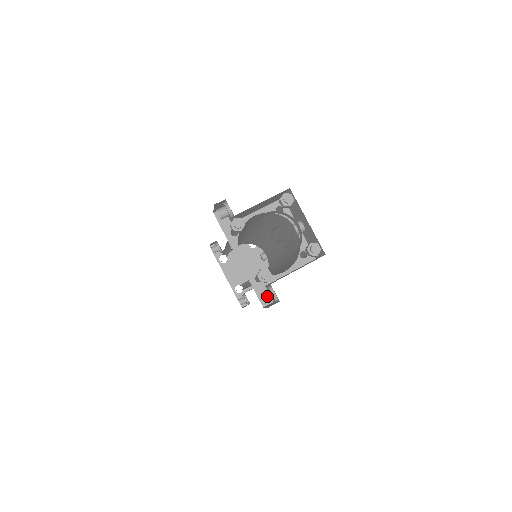
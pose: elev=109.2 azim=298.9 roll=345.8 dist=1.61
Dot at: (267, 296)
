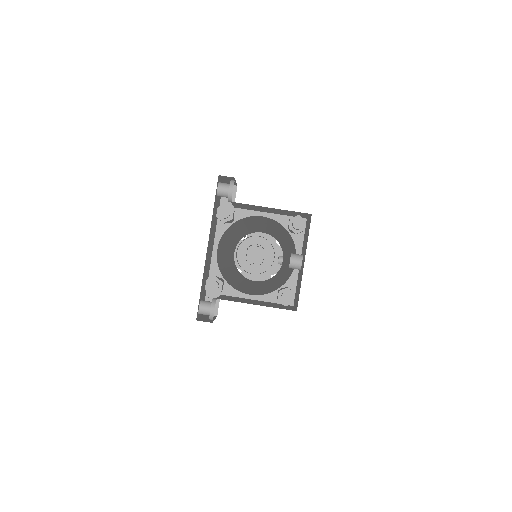
Dot at: (205, 308)
